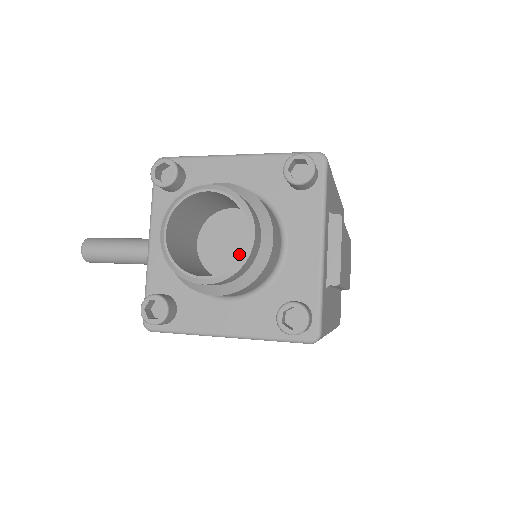
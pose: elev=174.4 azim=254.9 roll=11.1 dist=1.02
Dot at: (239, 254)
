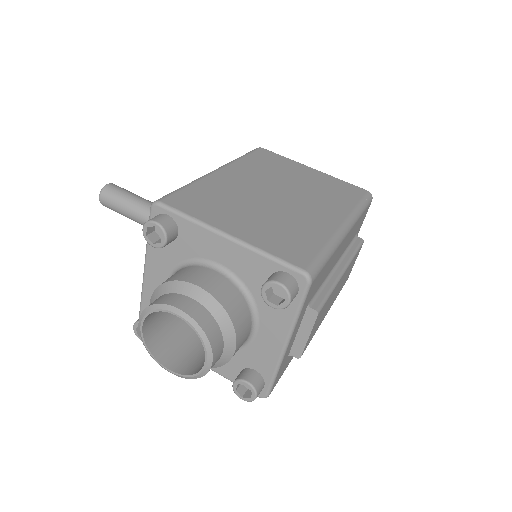
Dot at: occluded
